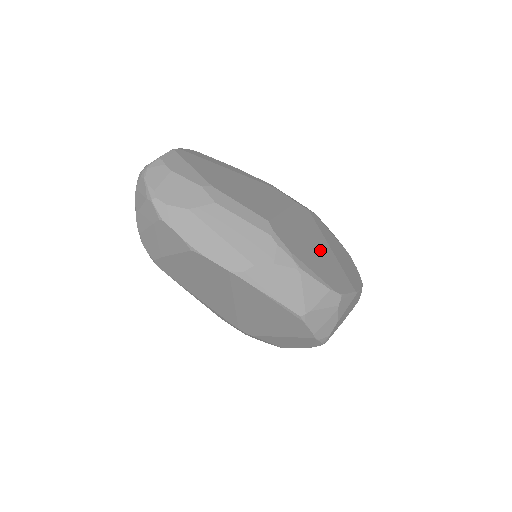
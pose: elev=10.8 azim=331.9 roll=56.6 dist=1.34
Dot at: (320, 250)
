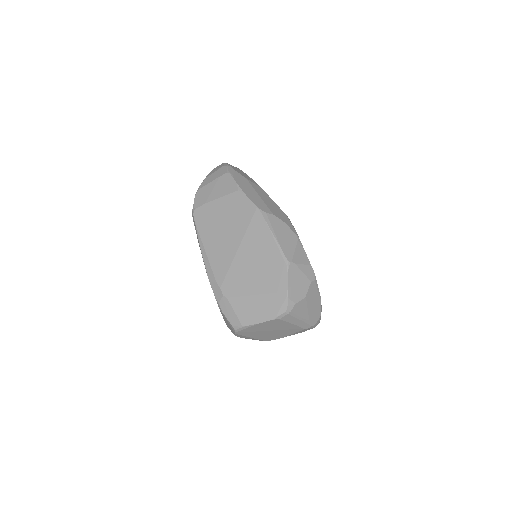
Dot at: occluded
